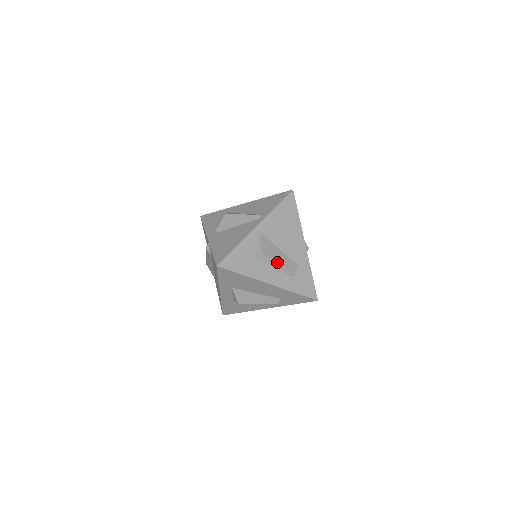
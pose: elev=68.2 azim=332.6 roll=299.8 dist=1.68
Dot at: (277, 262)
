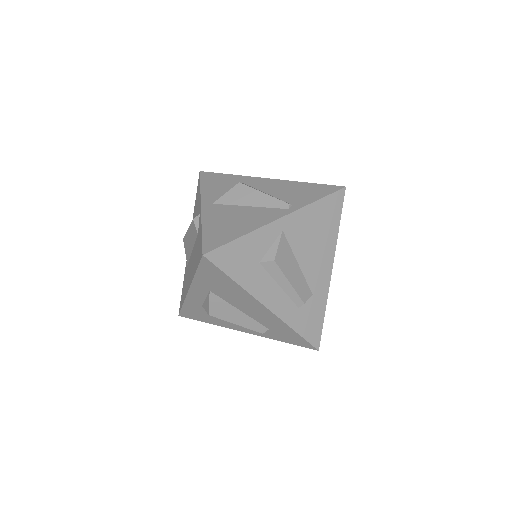
Dot at: (289, 280)
